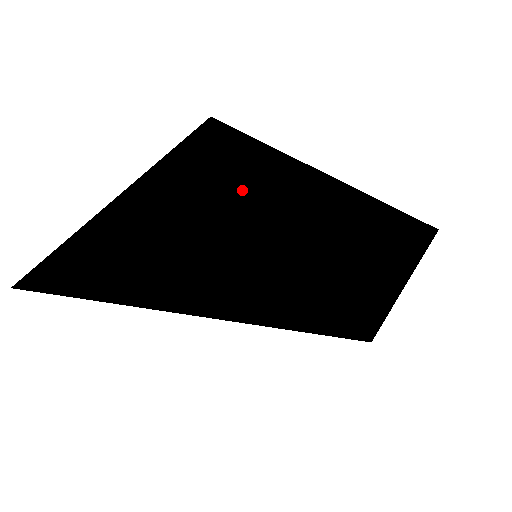
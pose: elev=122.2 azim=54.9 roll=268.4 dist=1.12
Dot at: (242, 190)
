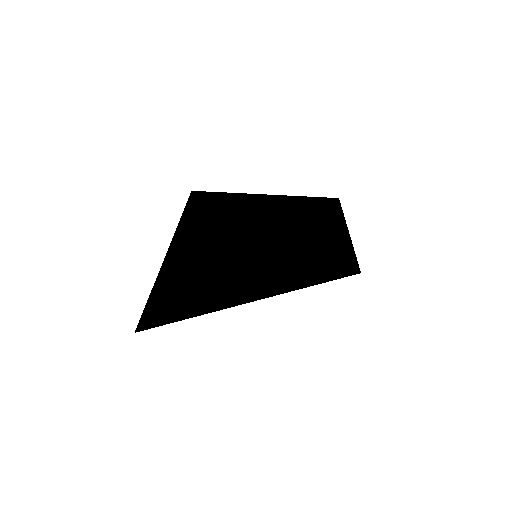
Dot at: (225, 227)
